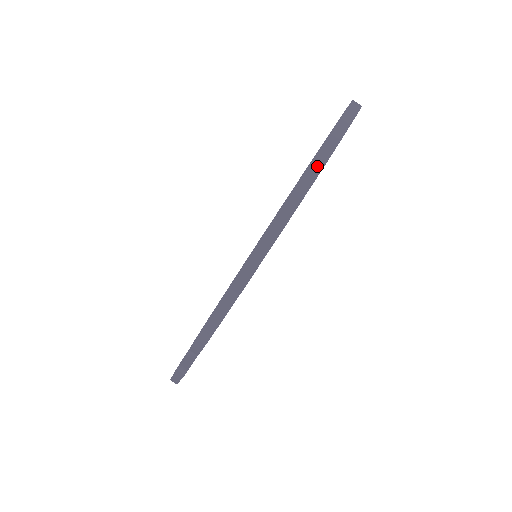
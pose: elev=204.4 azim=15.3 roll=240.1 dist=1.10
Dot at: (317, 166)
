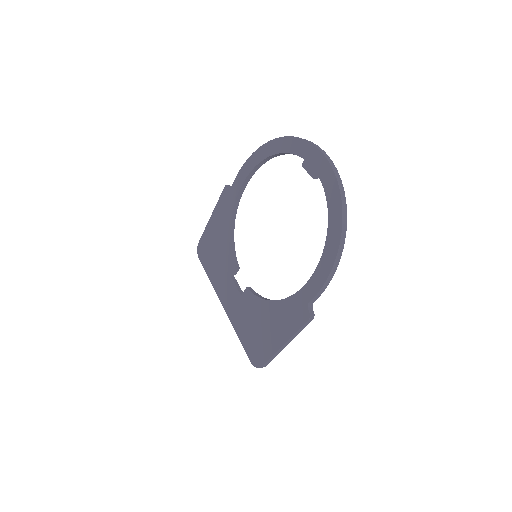
Dot at: (332, 163)
